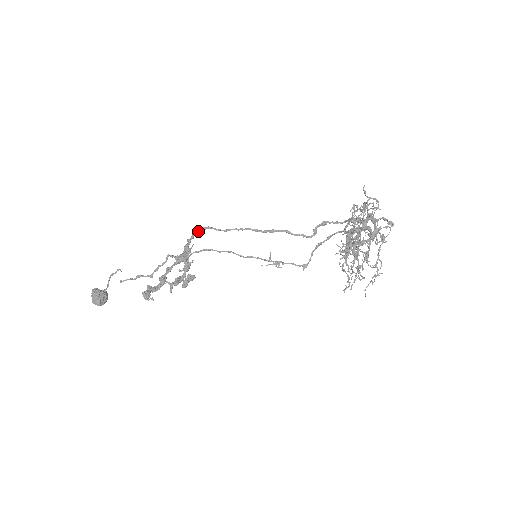
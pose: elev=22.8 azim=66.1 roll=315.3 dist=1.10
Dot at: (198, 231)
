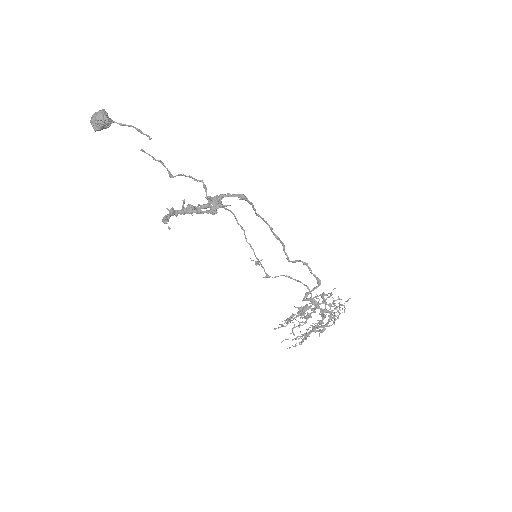
Dot at: (243, 199)
